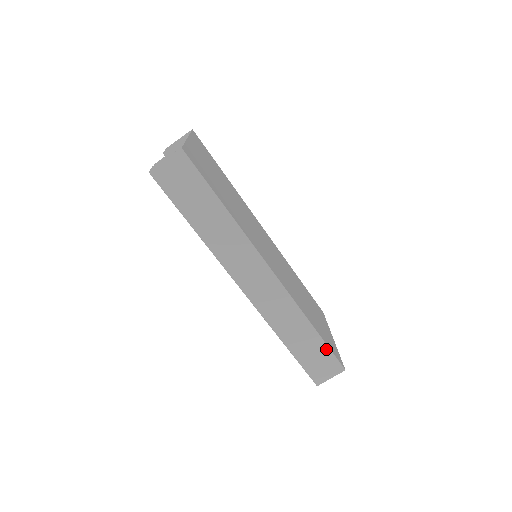
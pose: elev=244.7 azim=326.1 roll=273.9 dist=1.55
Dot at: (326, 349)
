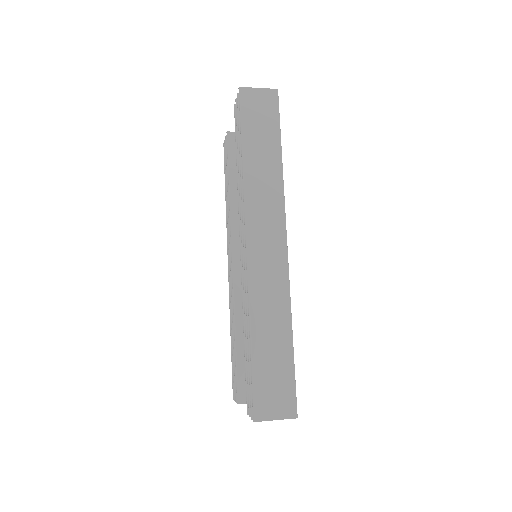
Dot at: (291, 372)
